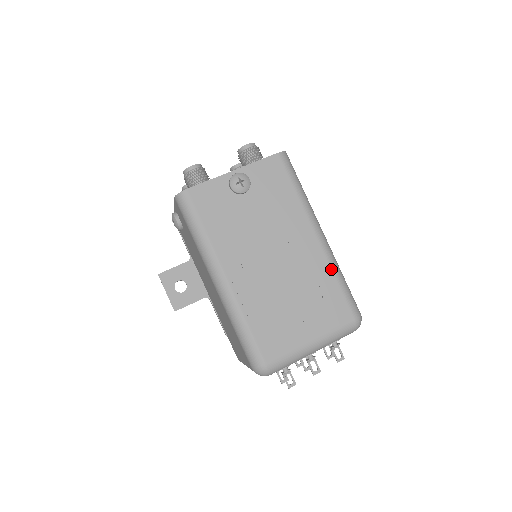
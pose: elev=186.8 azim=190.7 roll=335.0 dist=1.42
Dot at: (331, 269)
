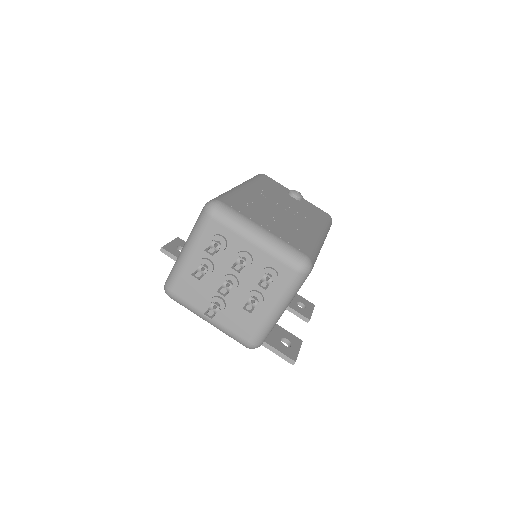
Dot at: (314, 240)
